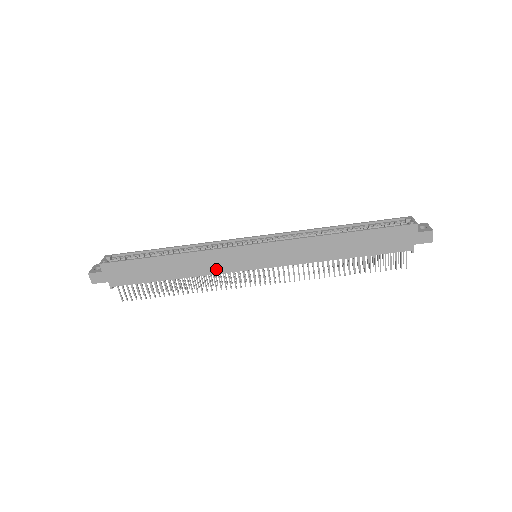
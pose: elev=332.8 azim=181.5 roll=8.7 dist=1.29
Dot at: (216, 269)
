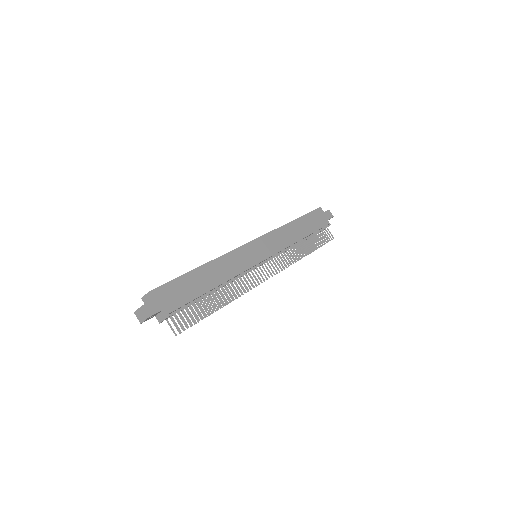
Dot at: (240, 268)
